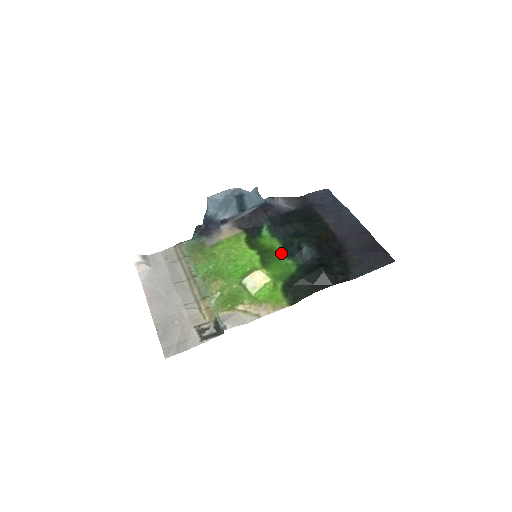
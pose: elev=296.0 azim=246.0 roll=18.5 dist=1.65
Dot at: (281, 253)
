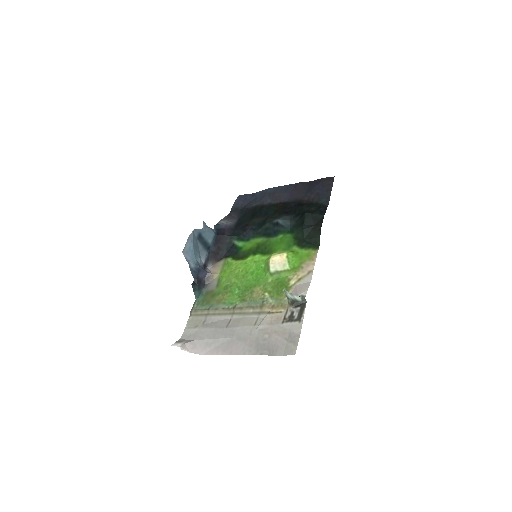
Dot at: (268, 239)
